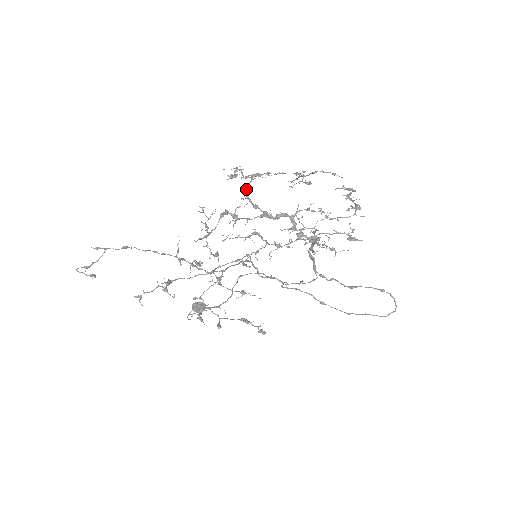
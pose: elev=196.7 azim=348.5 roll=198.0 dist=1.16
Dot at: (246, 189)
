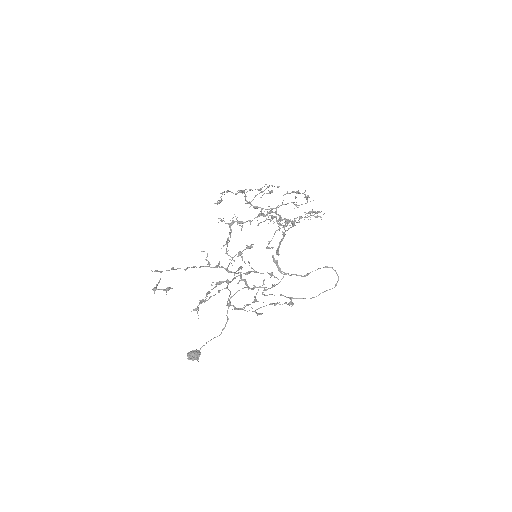
Dot at: (246, 196)
